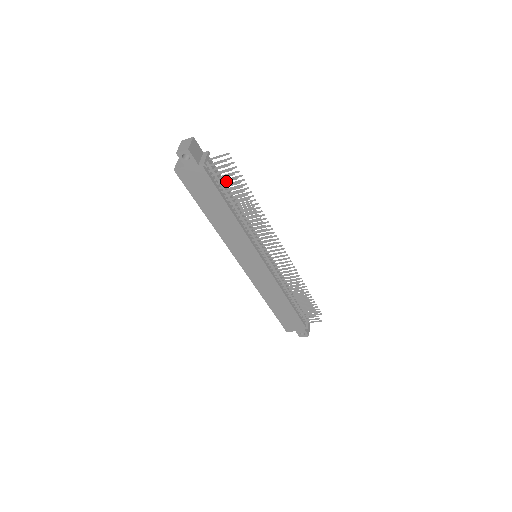
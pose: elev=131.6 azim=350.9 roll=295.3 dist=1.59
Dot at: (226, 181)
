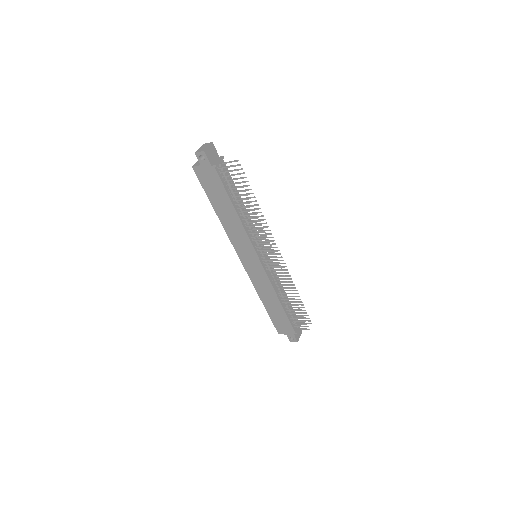
Dot at: (233, 183)
